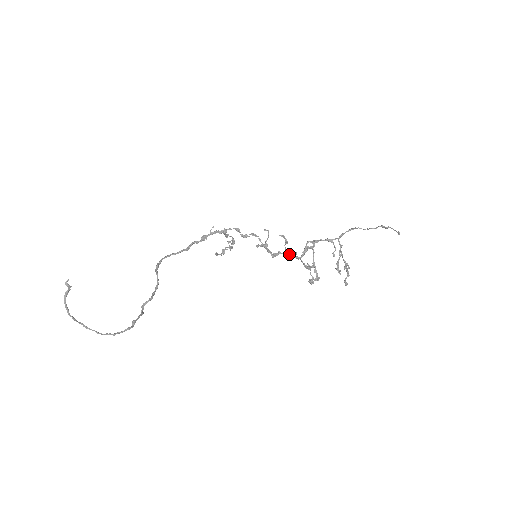
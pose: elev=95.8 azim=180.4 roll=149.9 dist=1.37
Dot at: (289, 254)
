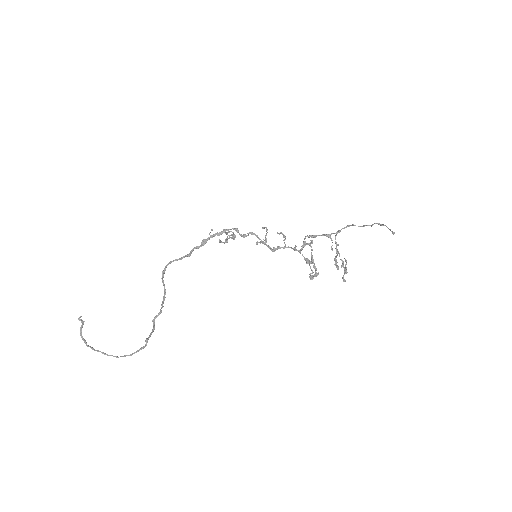
Dot at: occluded
